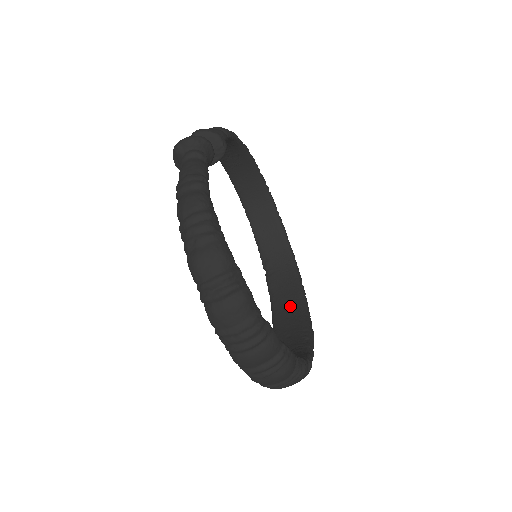
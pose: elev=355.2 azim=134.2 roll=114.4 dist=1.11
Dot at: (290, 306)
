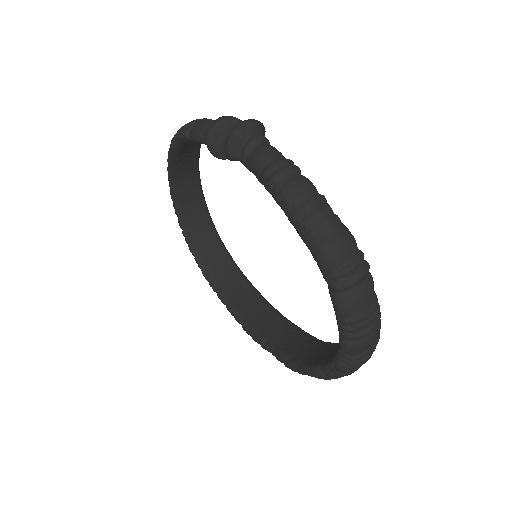
Dot at: (257, 309)
